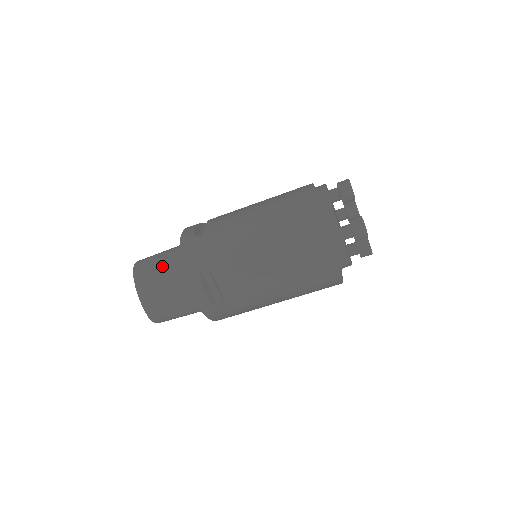
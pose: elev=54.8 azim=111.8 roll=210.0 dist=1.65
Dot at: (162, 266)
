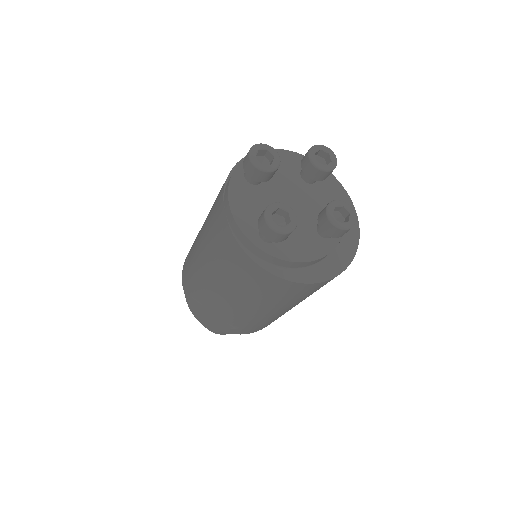
Dot at: occluded
